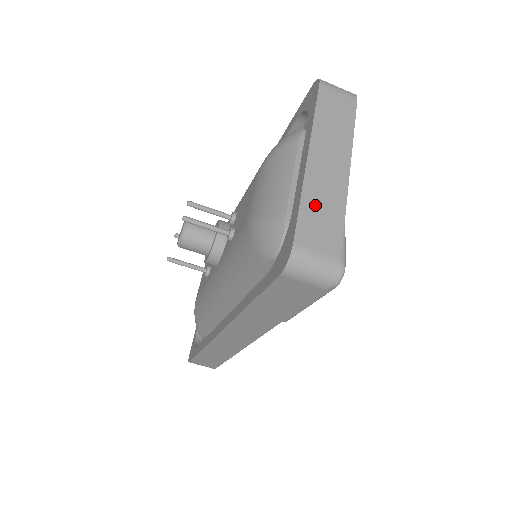
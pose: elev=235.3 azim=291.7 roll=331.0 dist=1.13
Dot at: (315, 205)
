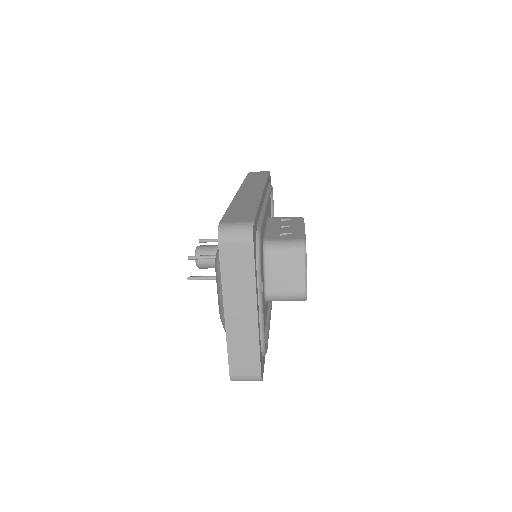
Dot at: (237, 347)
